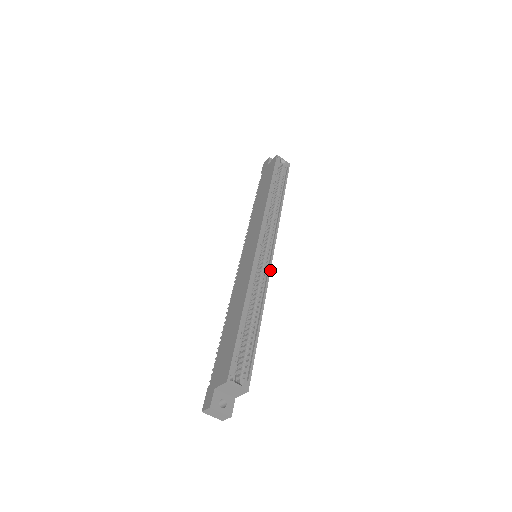
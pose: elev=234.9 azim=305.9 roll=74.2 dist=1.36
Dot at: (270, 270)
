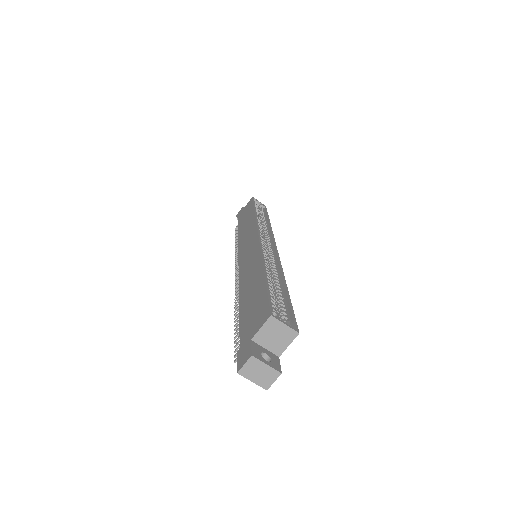
Dot at: occluded
